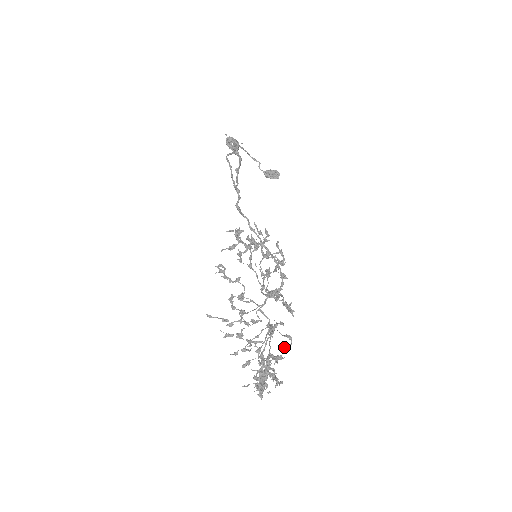
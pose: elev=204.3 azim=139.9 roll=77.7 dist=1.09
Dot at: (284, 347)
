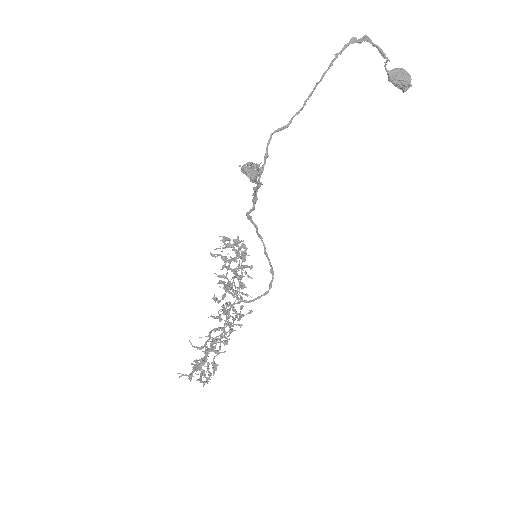
Dot at: (205, 377)
